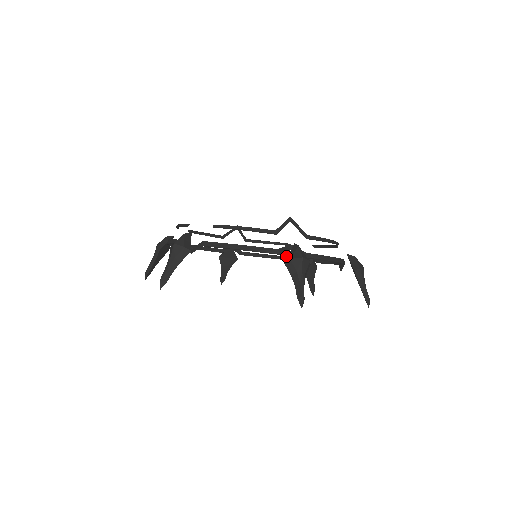
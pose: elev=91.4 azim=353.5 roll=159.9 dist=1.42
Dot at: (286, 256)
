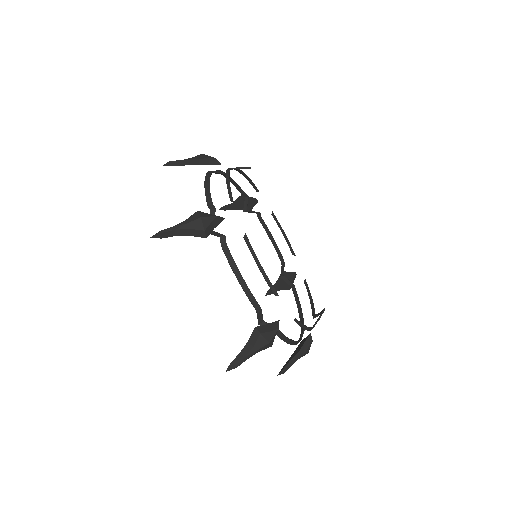
Dot at: (302, 347)
